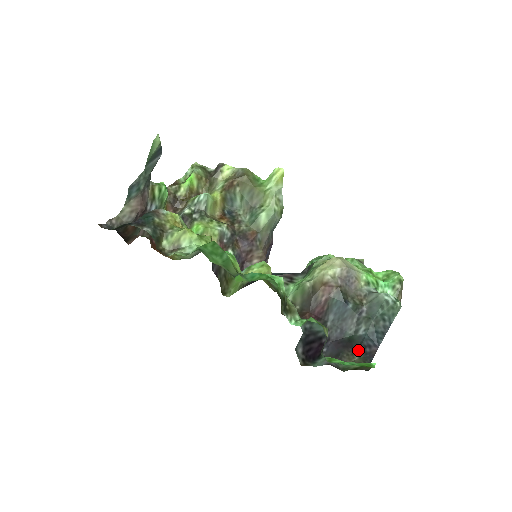
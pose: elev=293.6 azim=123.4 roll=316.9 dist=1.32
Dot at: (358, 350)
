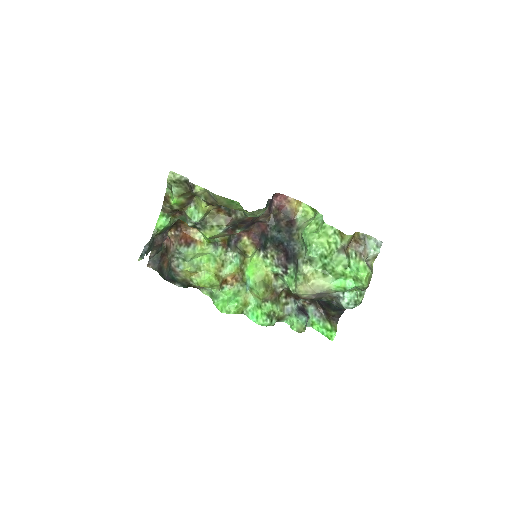
Dot at: (333, 310)
